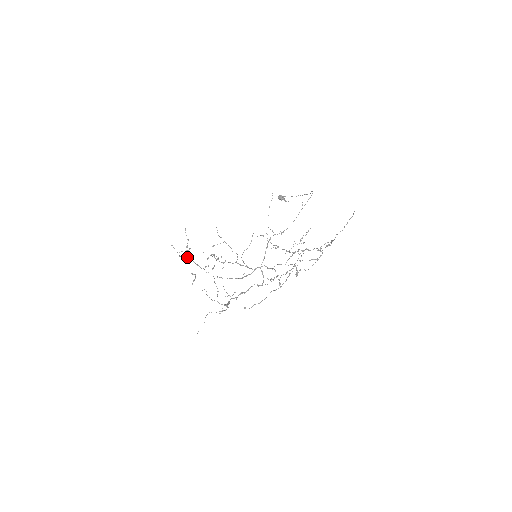
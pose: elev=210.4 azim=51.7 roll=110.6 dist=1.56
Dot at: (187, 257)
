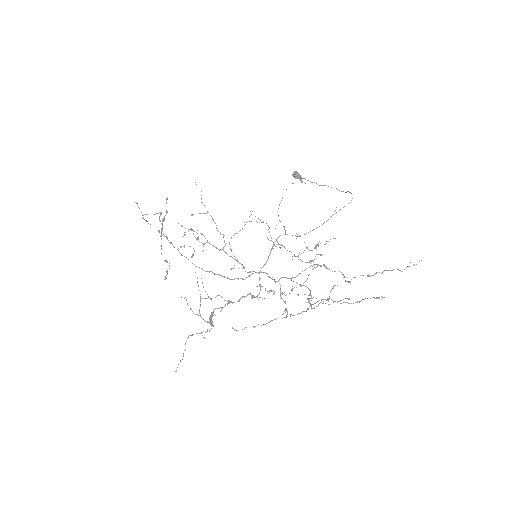
Dot at: occluded
